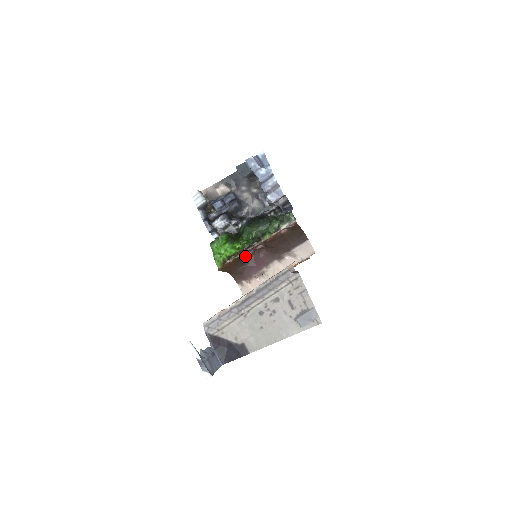
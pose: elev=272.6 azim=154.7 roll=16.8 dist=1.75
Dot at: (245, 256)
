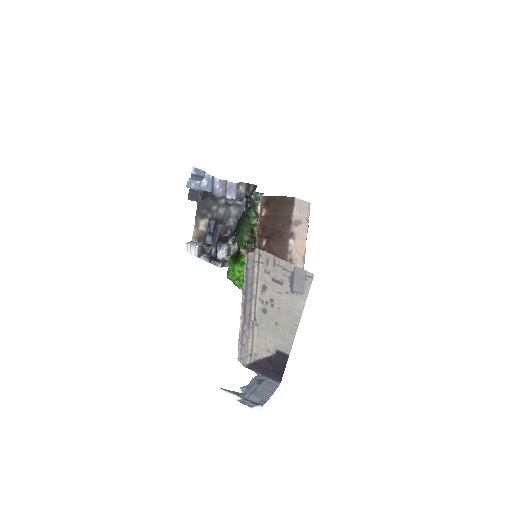
Dot at: occluded
